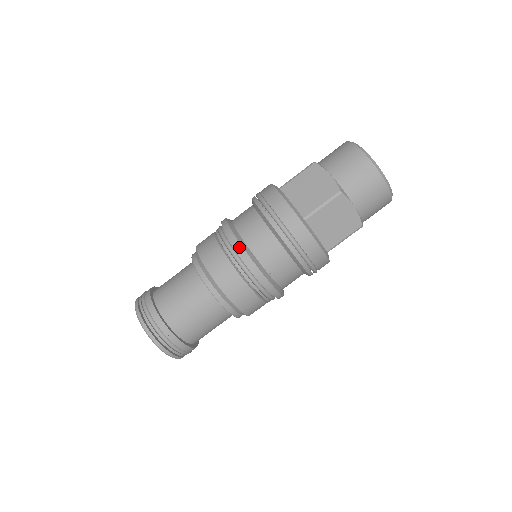
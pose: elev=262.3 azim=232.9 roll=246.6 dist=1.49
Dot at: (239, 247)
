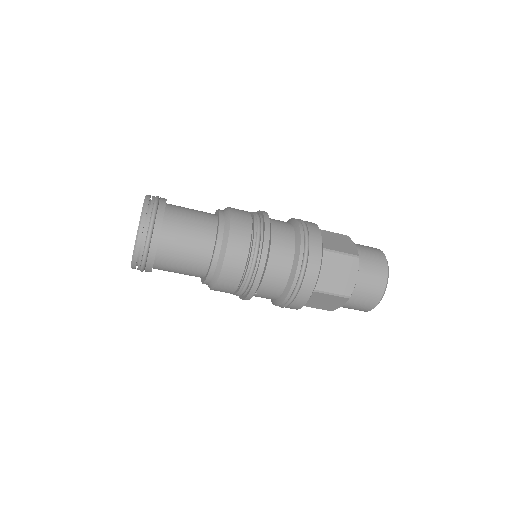
Dot at: (261, 268)
